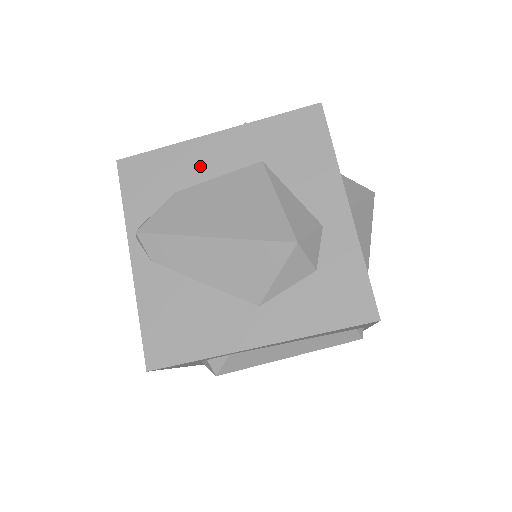
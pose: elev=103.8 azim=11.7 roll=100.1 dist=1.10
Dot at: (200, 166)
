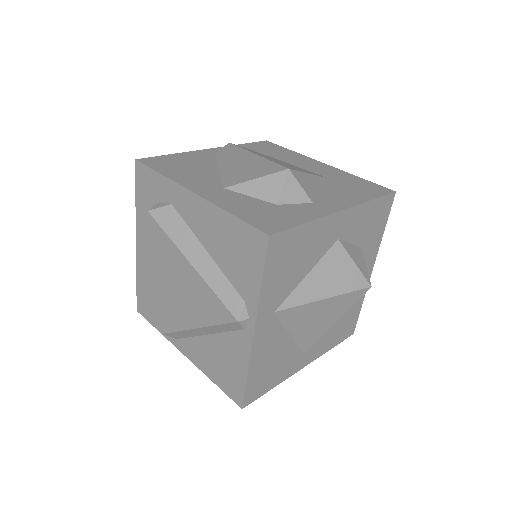
Dot at: (296, 161)
